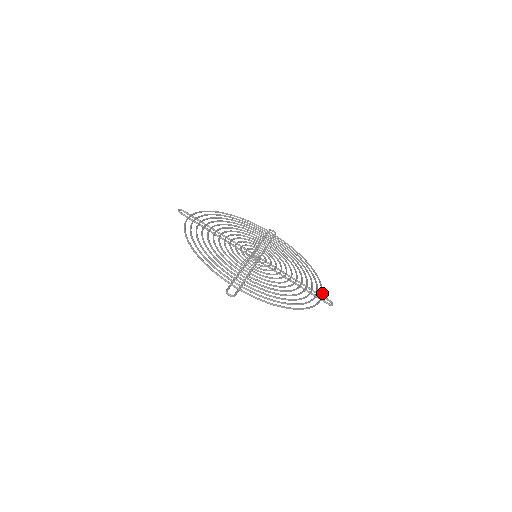
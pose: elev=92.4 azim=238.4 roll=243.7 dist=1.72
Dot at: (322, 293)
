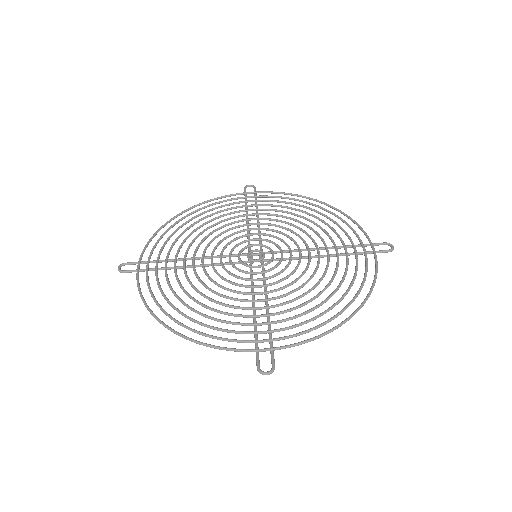
Dot at: (369, 241)
